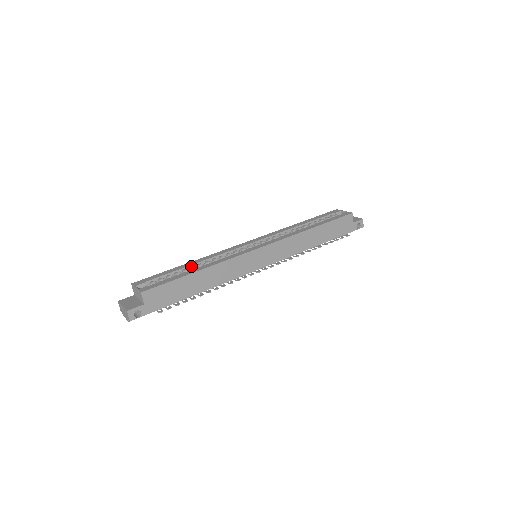
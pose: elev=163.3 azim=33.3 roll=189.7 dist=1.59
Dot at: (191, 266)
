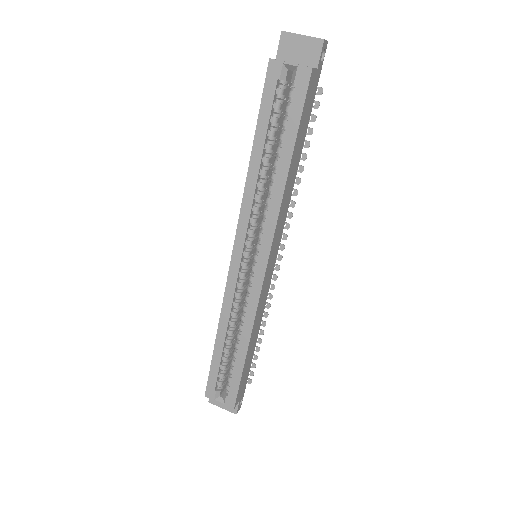
Dot at: (225, 341)
